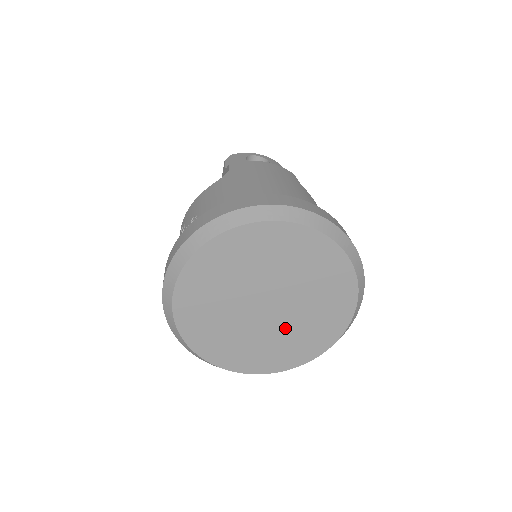
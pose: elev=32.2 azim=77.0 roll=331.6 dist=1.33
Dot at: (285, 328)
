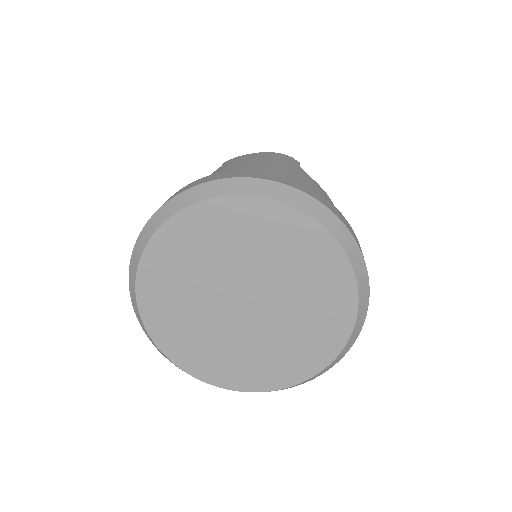
Dot at: (275, 331)
